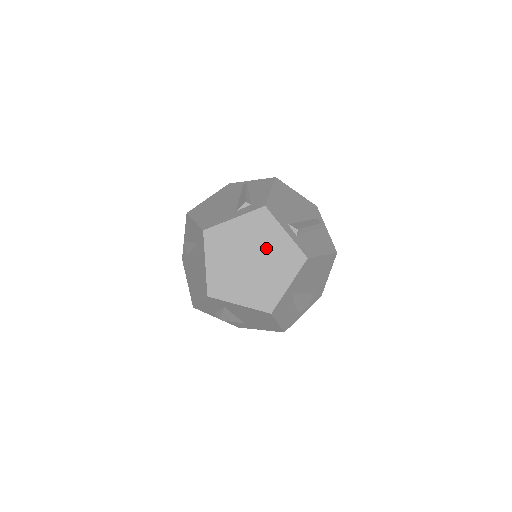
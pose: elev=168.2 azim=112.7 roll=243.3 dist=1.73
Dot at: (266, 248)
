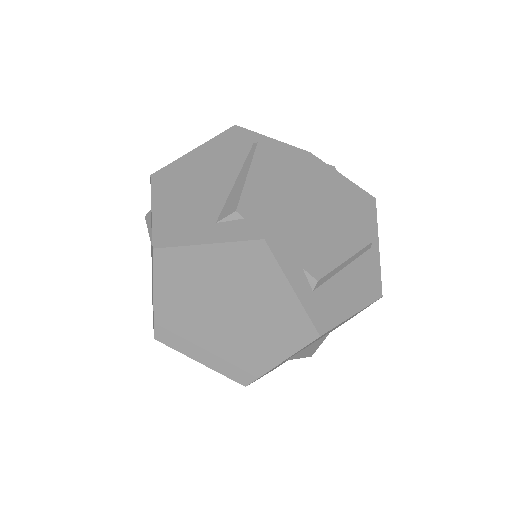
Dot at: (254, 303)
